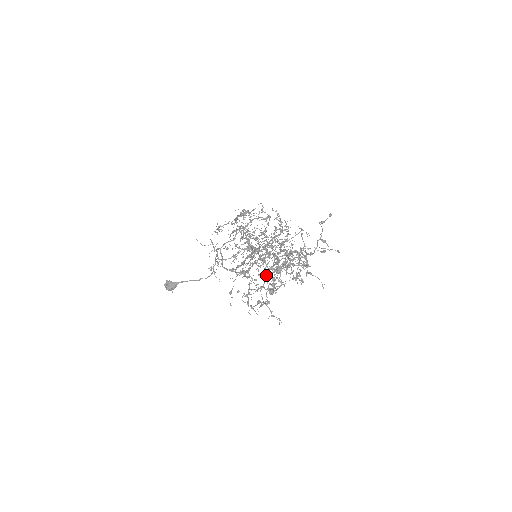
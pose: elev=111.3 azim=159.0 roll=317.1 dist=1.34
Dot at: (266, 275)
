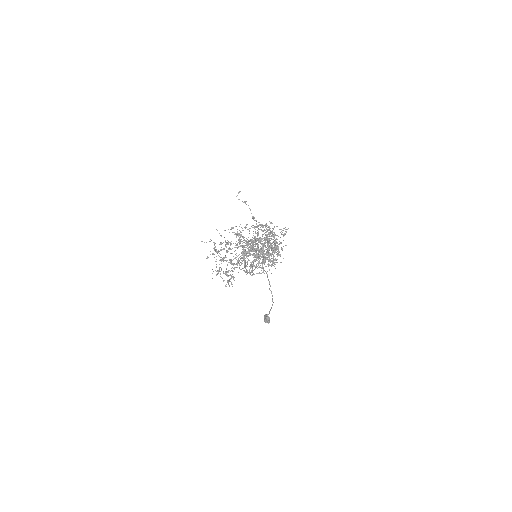
Dot at: occluded
